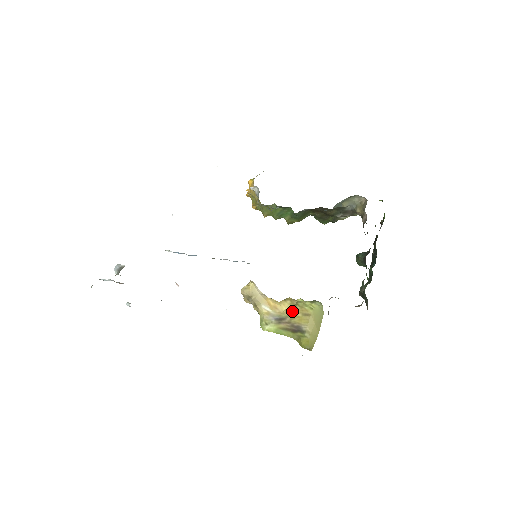
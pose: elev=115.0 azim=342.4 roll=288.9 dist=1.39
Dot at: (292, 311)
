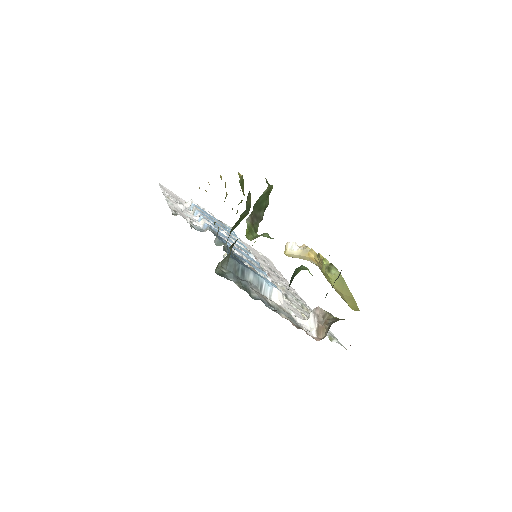
Dot at: occluded
